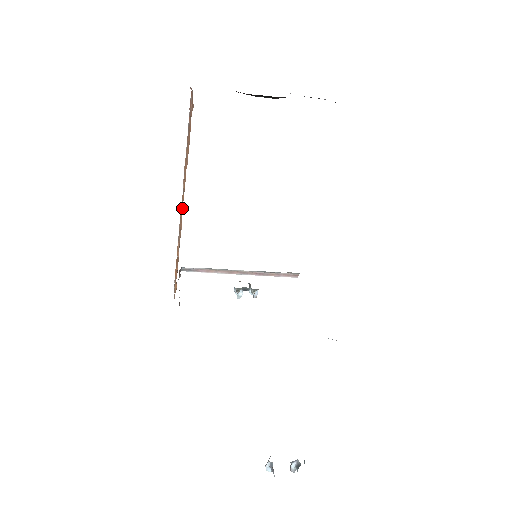
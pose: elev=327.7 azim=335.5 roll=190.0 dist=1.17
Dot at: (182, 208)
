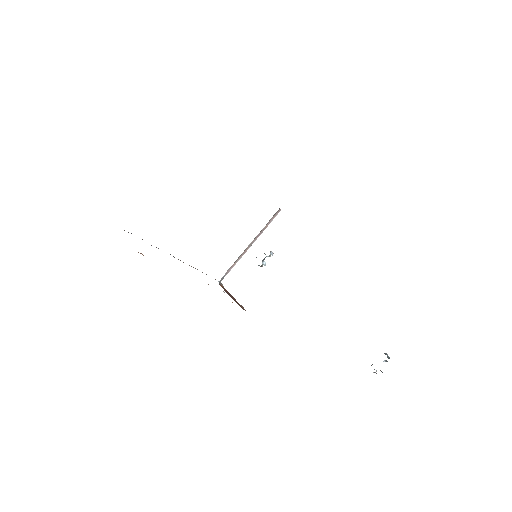
Dot at: occluded
